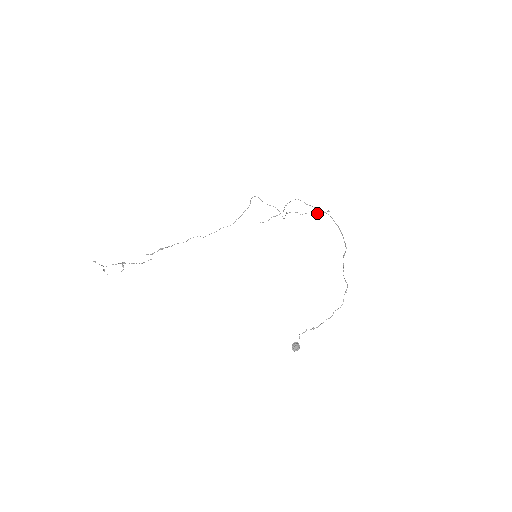
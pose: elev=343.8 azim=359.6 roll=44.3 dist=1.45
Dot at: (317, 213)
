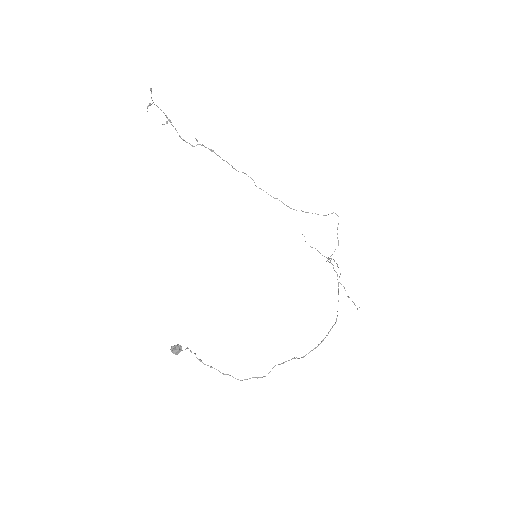
Dot at: occluded
